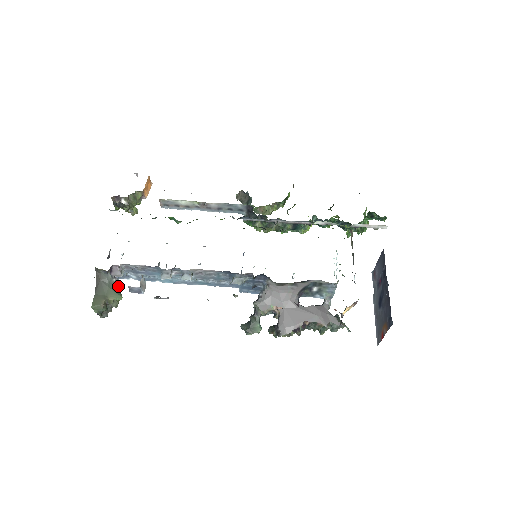
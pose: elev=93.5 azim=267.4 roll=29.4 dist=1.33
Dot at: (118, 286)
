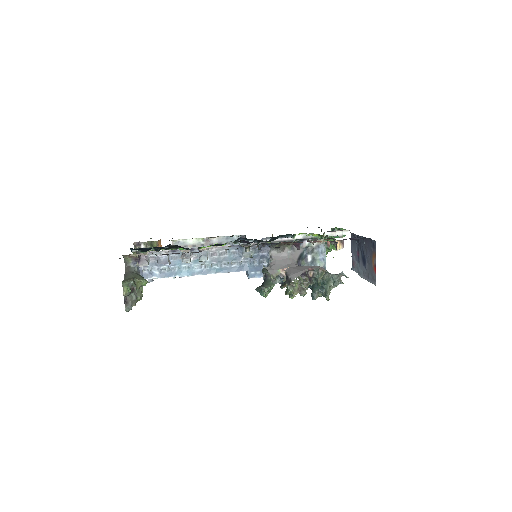
Dot at: occluded
